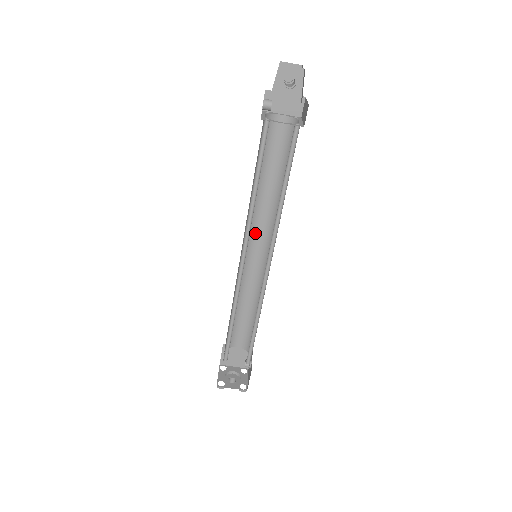
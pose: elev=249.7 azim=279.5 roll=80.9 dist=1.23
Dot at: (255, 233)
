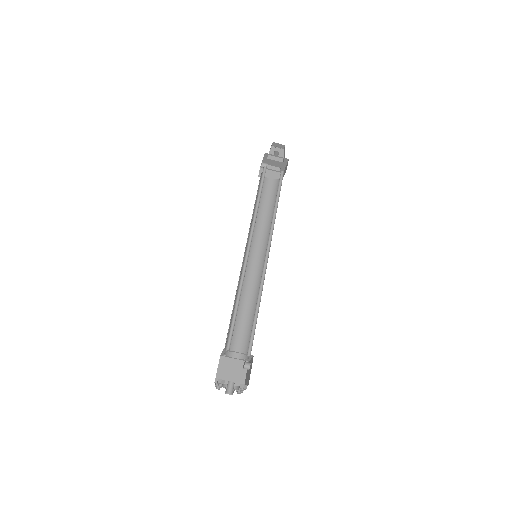
Dot at: (253, 248)
